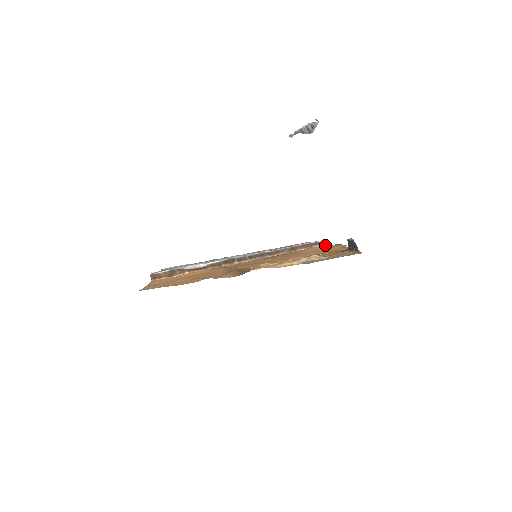
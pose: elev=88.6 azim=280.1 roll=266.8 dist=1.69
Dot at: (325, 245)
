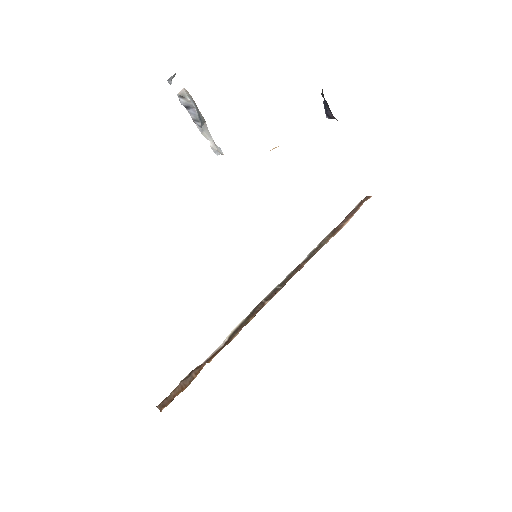
Dot at: occluded
